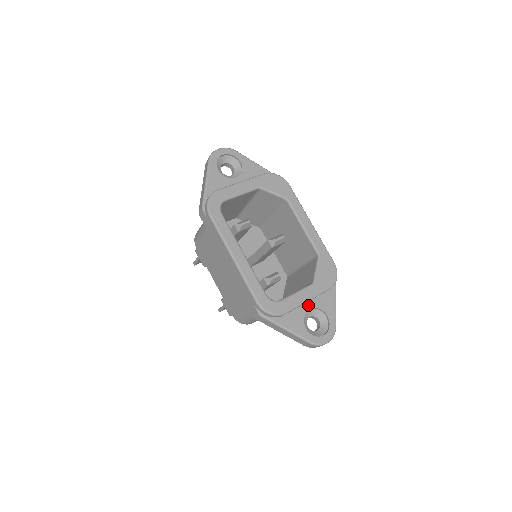
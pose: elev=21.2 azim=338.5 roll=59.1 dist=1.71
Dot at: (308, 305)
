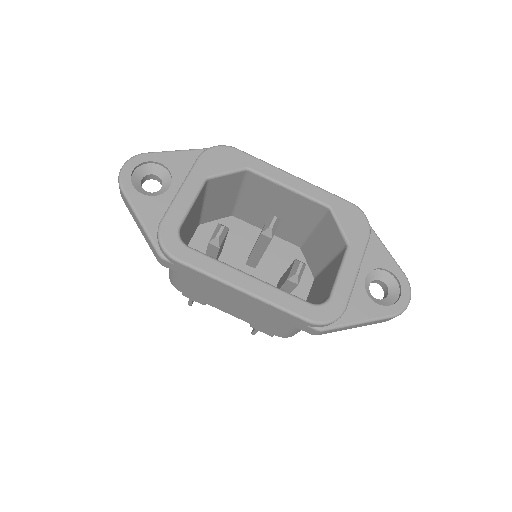
Dot at: (360, 275)
